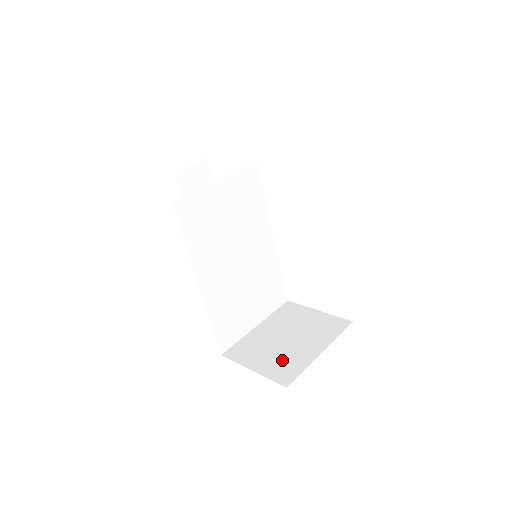
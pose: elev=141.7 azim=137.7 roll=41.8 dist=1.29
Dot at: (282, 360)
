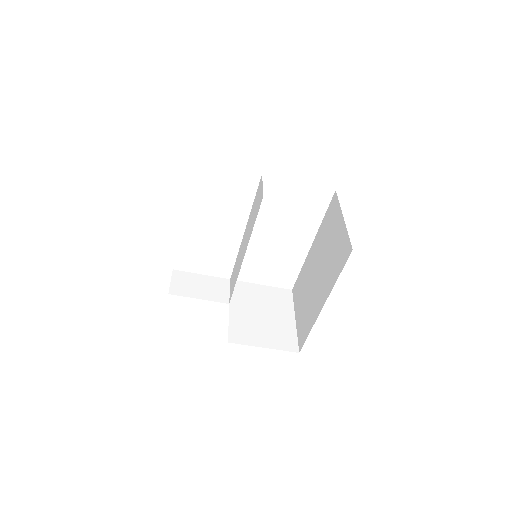
Dot at: (277, 333)
